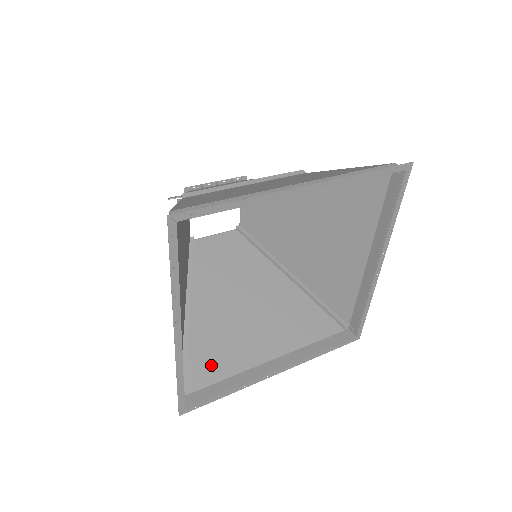
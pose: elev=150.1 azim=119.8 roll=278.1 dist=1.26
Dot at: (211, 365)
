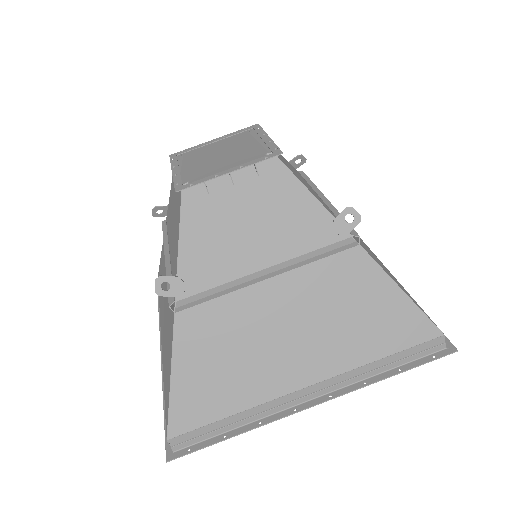
Dot at: occluded
